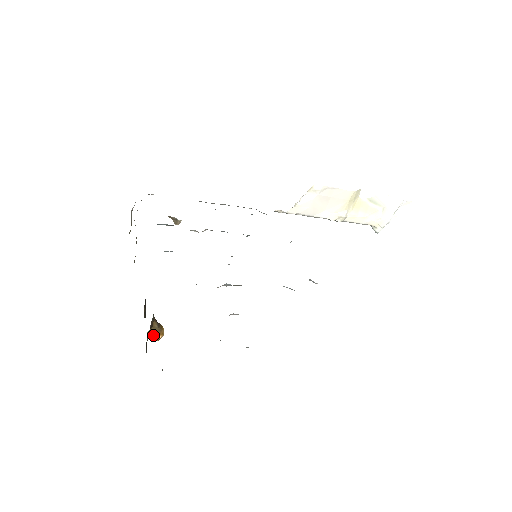
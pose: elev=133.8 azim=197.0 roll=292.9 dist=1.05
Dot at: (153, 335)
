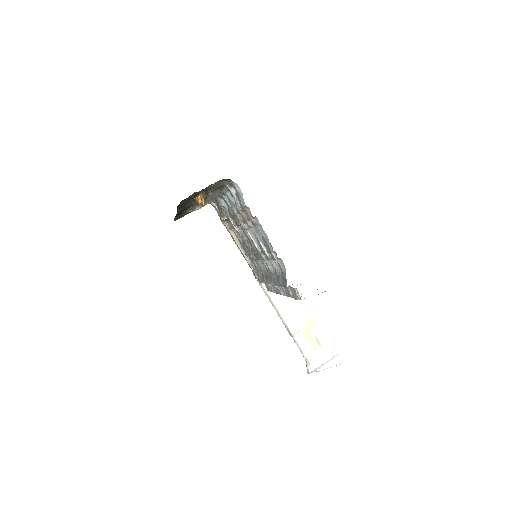
Dot at: (201, 197)
